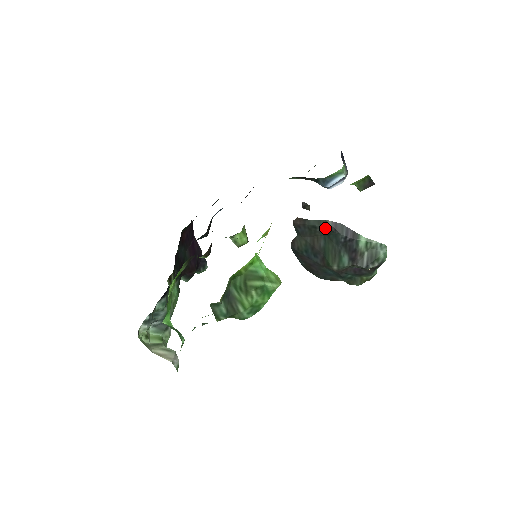
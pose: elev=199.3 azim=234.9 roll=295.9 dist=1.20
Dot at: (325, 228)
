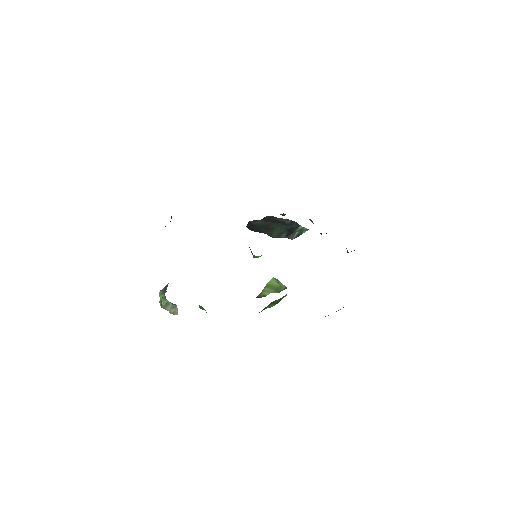
Dot at: (285, 222)
